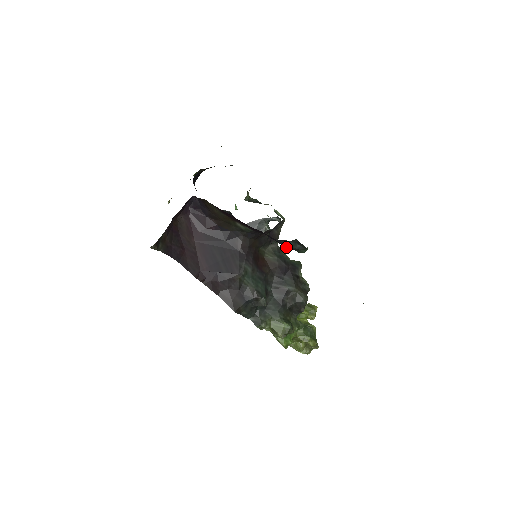
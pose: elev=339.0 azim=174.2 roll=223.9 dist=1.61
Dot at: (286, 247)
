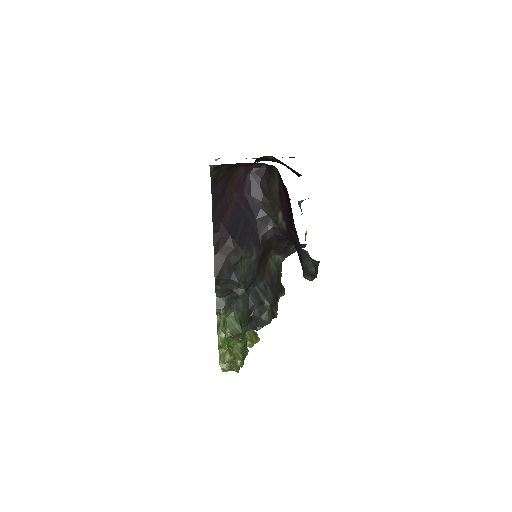
Dot at: (303, 263)
